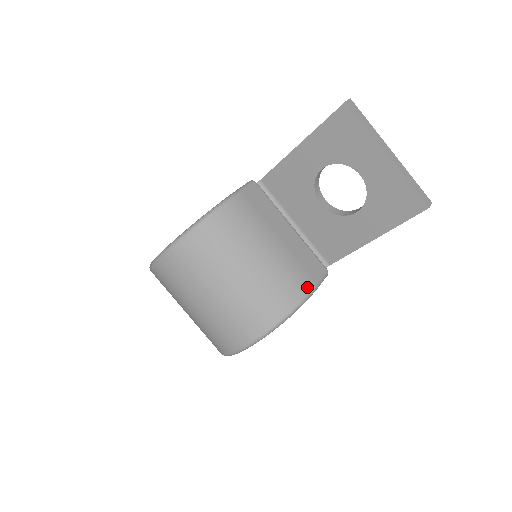
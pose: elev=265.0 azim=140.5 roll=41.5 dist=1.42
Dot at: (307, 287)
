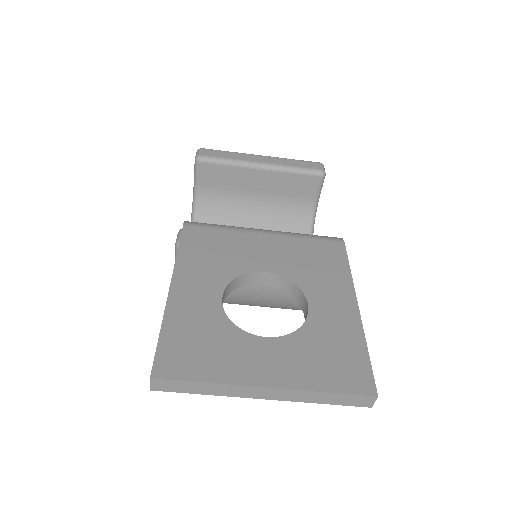
Dot at: occluded
